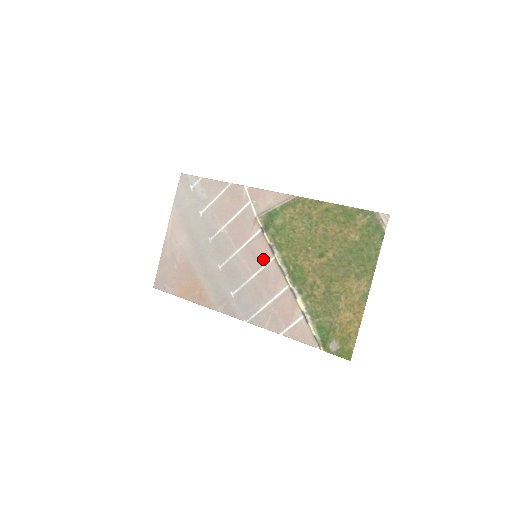
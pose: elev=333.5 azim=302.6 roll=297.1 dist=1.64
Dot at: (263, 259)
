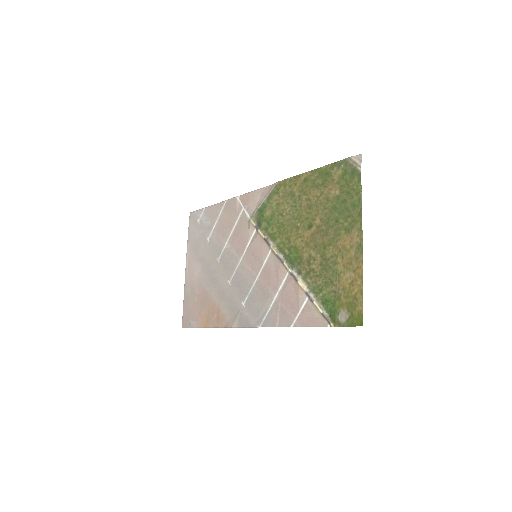
Dot at: (262, 256)
